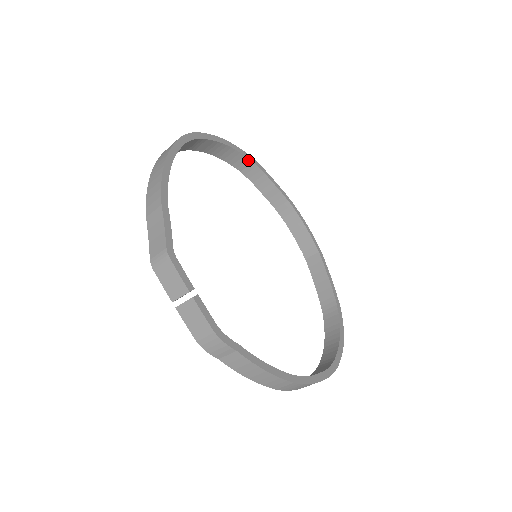
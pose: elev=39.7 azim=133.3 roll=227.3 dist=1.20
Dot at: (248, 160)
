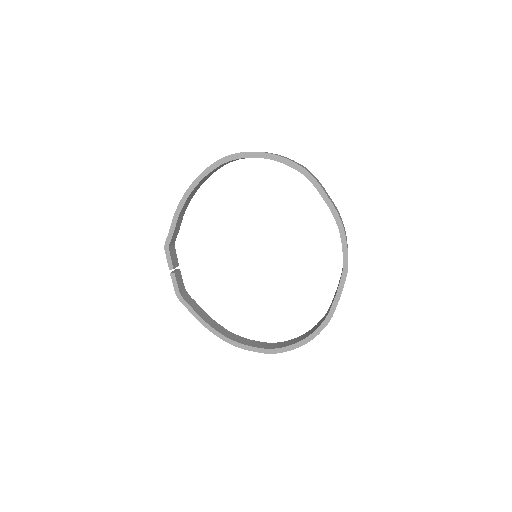
Dot at: (299, 171)
